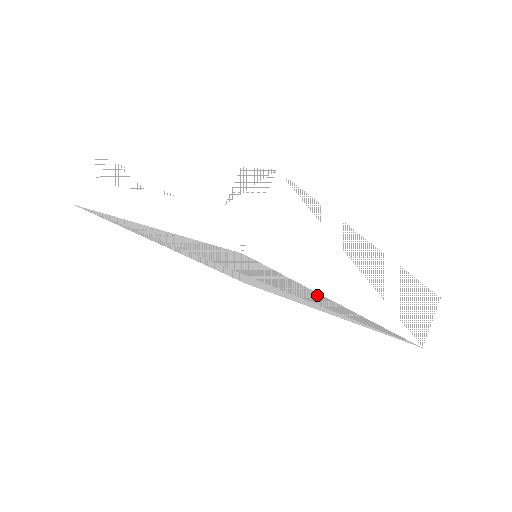
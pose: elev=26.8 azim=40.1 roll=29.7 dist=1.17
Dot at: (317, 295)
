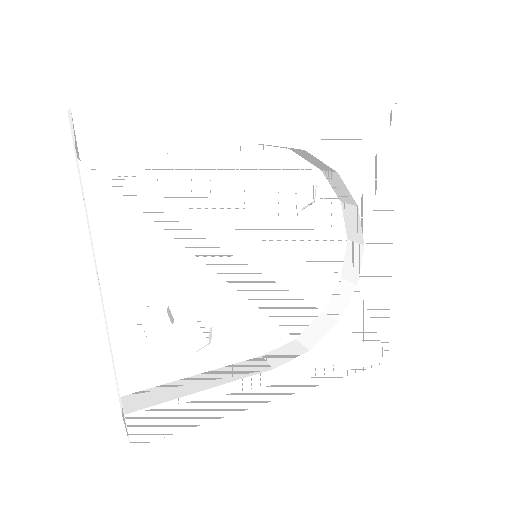
Dot at: occluded
